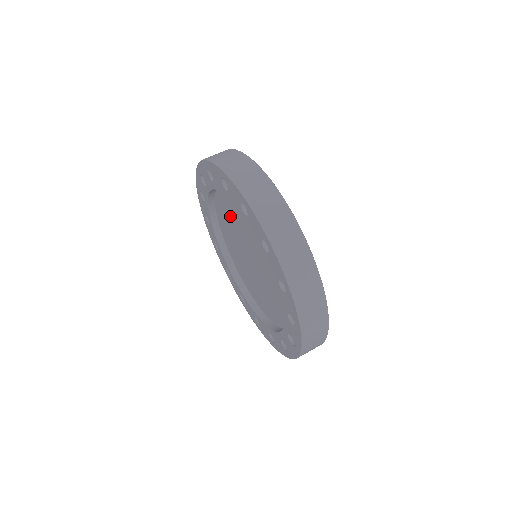
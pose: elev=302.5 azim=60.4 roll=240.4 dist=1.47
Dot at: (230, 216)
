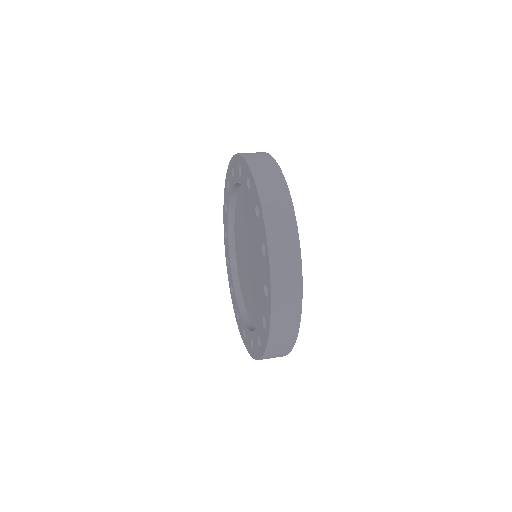
Dot at: (240, 227)
